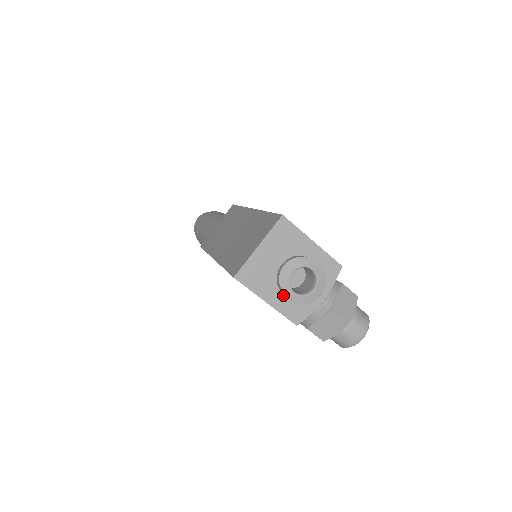
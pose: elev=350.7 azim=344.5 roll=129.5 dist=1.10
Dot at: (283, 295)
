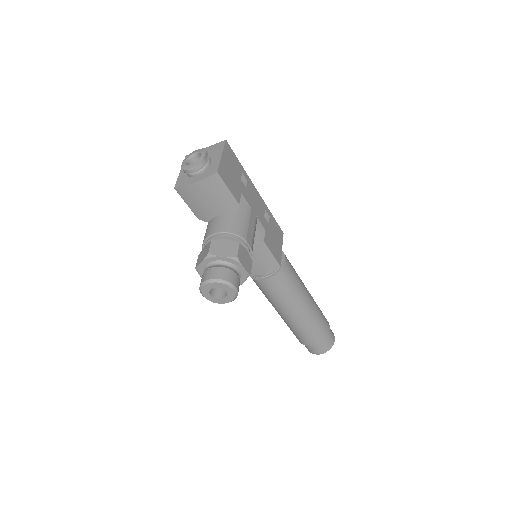
Dot at: occluded
